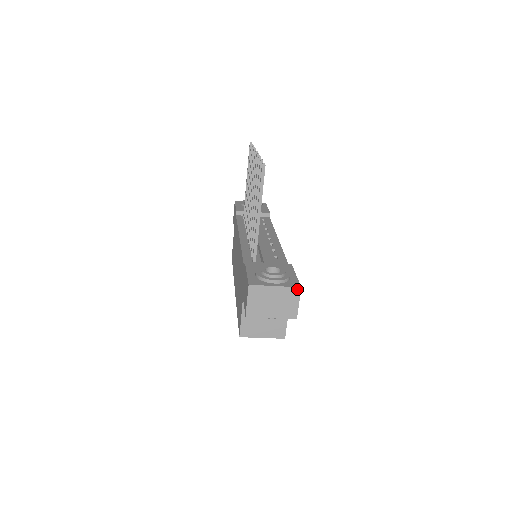
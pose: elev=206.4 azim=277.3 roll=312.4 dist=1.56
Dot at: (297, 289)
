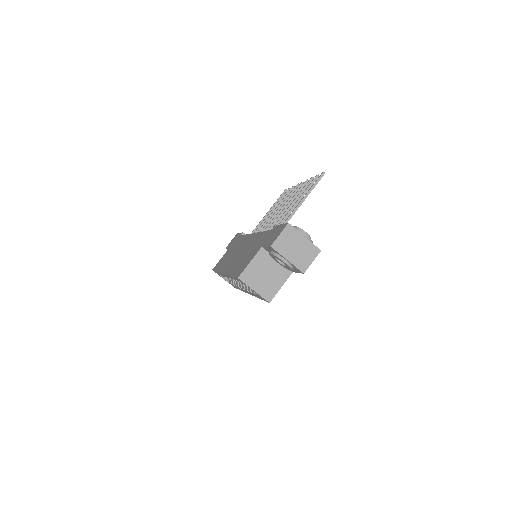
Dot at: (318, 250)
